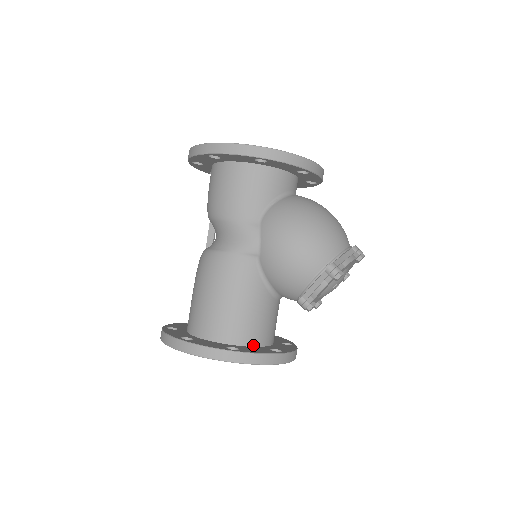
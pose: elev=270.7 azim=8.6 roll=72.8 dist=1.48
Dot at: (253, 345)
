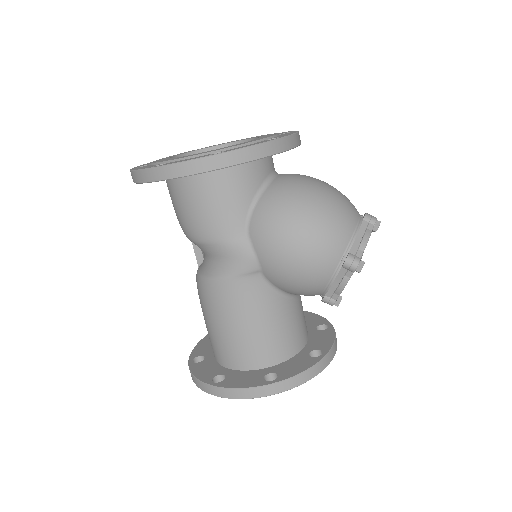
Dot at: (289, 357)
